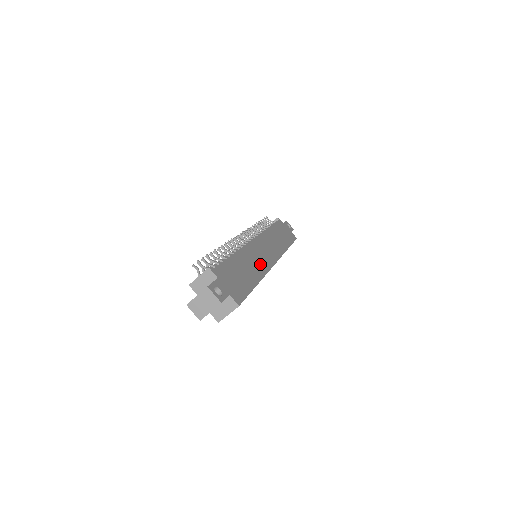
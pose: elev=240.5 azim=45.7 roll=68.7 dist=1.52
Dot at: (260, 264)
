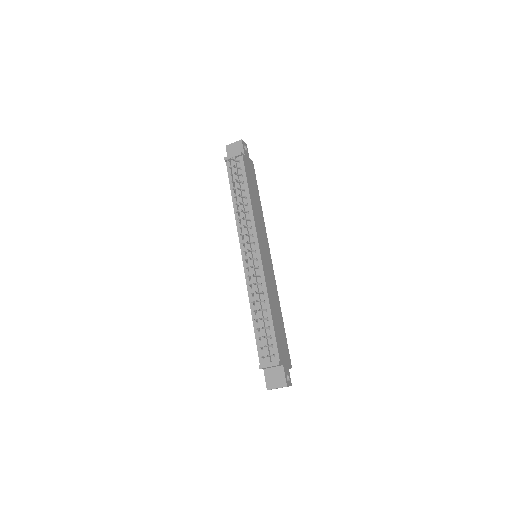
Dot at: (273, 285)
